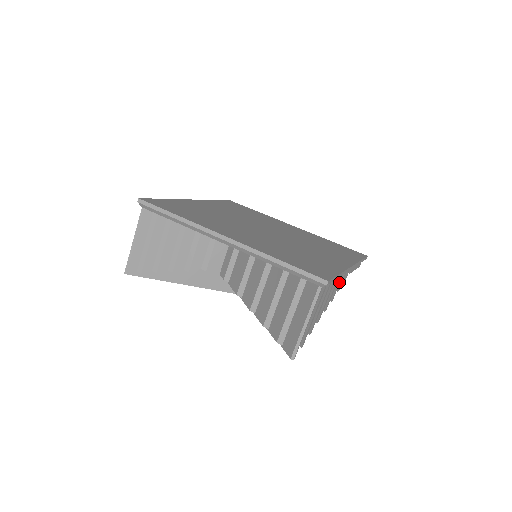
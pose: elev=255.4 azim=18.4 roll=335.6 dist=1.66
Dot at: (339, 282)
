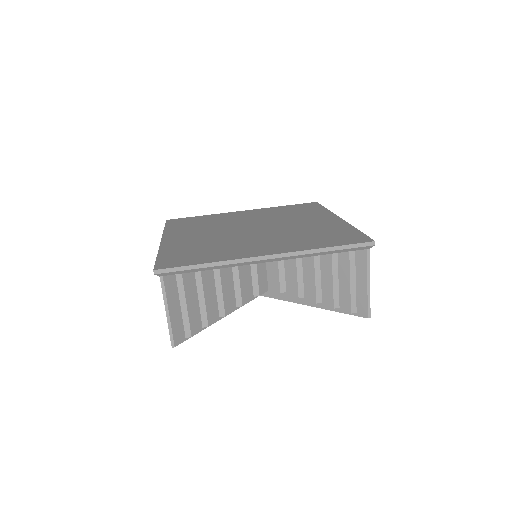
Dot at: occluded
